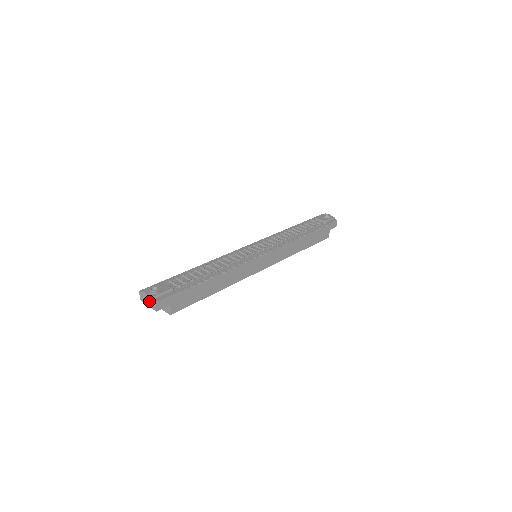
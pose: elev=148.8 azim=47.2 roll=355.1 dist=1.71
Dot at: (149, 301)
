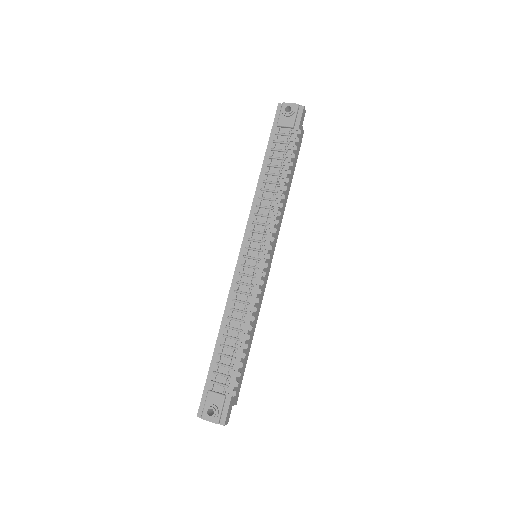
Dot at: occluded
